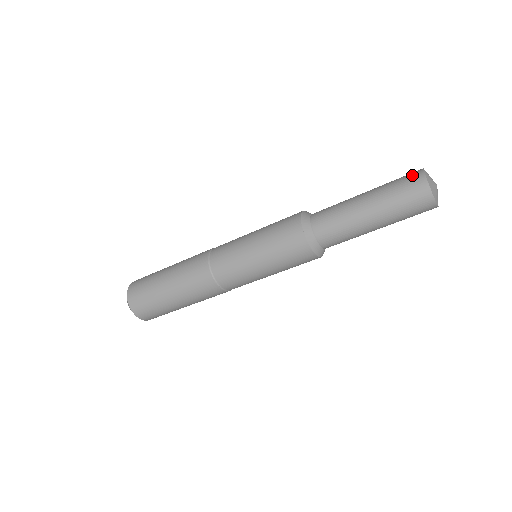
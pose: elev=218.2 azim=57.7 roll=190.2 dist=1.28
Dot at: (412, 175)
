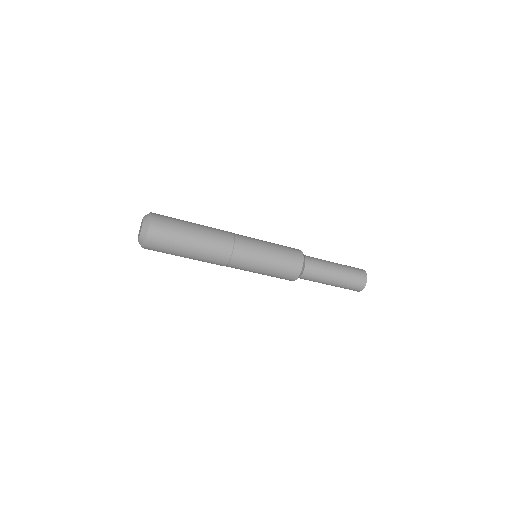
Dot at: (360, 269)
